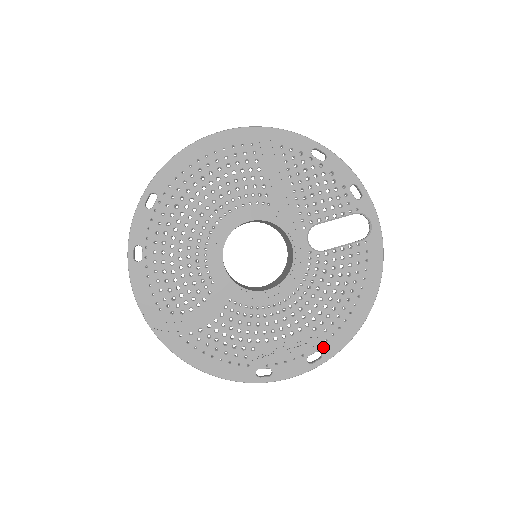
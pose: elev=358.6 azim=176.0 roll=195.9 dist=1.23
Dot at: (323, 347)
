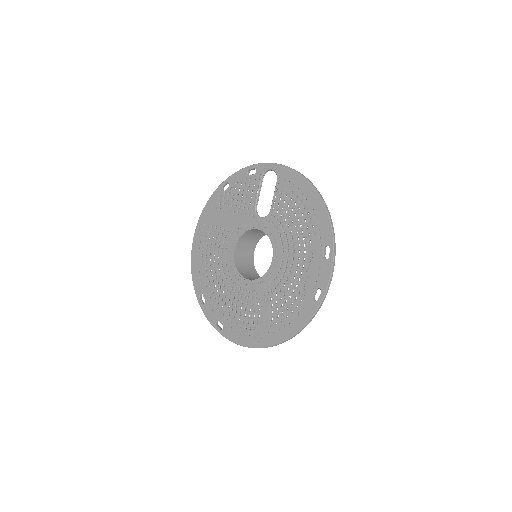
Dot at: (323, 242)
